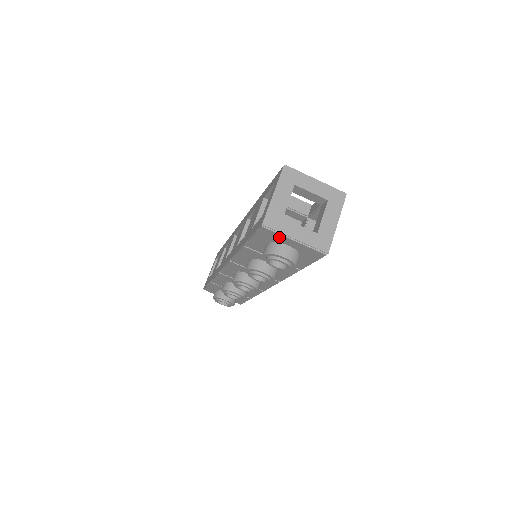
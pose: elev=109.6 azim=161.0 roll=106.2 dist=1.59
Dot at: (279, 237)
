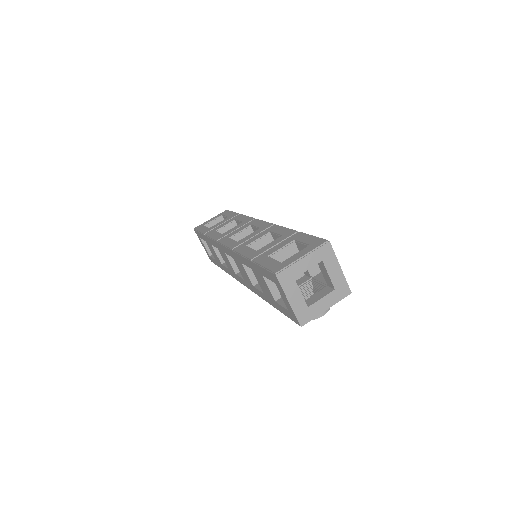
Dot at: occluded
